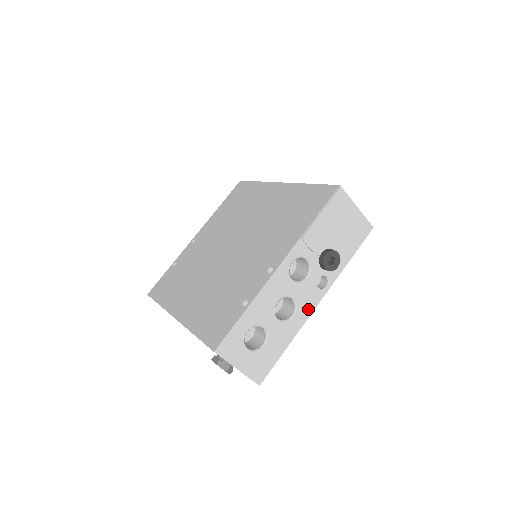
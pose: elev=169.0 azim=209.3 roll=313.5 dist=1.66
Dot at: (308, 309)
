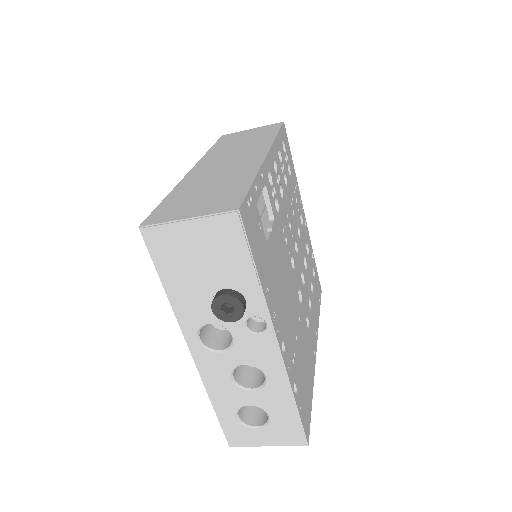
Dot at: (273, 359)
